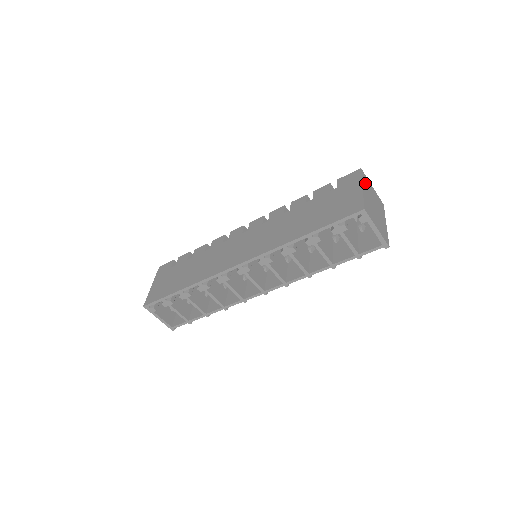
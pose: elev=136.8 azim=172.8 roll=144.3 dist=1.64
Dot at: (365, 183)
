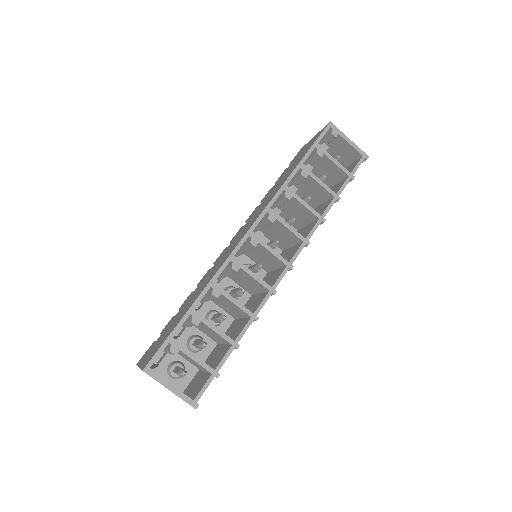
Dot at: occluded
